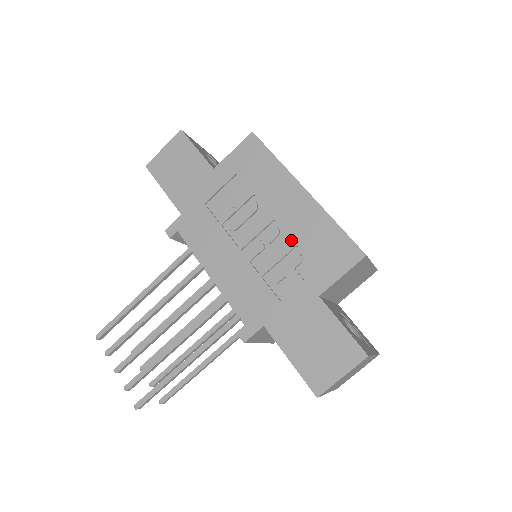
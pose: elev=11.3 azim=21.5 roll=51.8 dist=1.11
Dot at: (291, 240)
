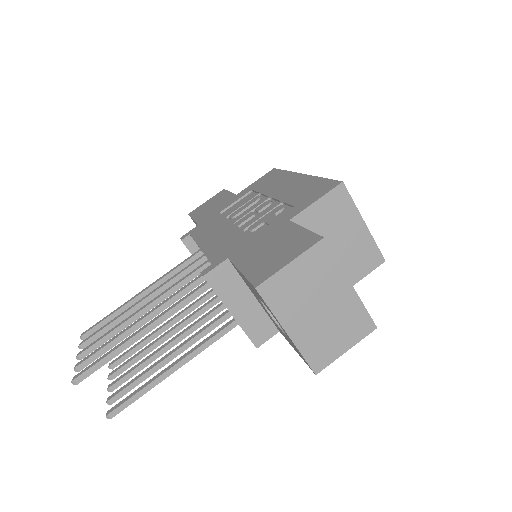
Dot at: (279, 203)
